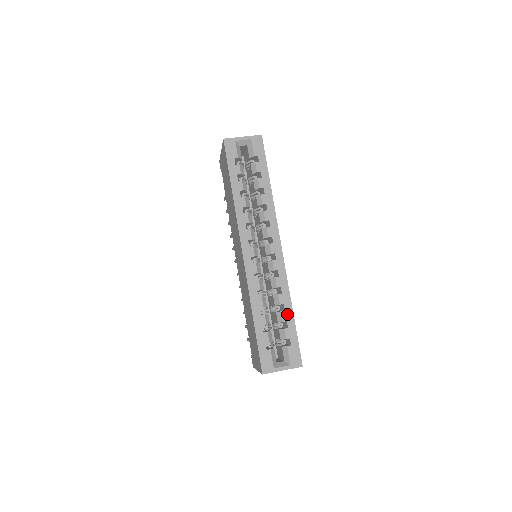
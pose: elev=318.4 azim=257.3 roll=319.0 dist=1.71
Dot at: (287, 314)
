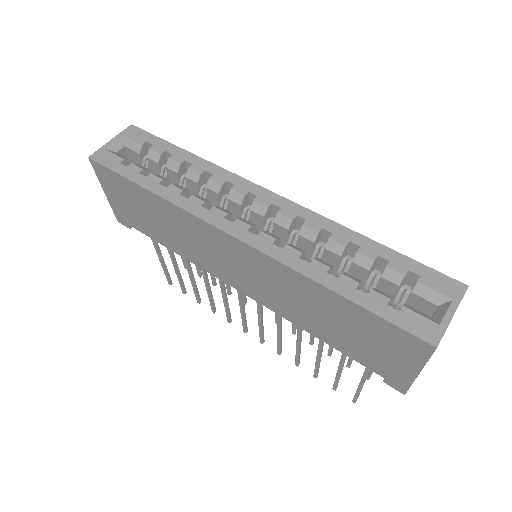
Dot at: (368, 248)
